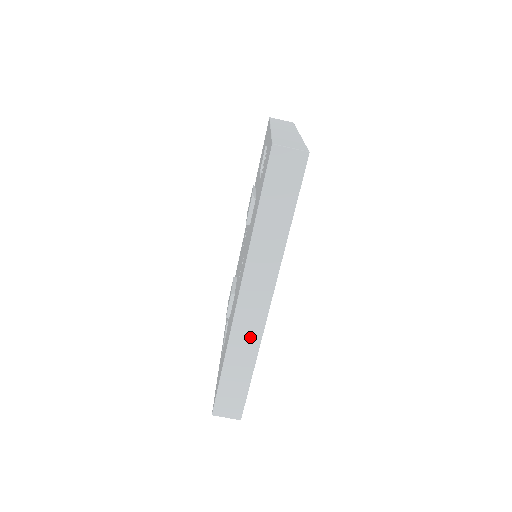
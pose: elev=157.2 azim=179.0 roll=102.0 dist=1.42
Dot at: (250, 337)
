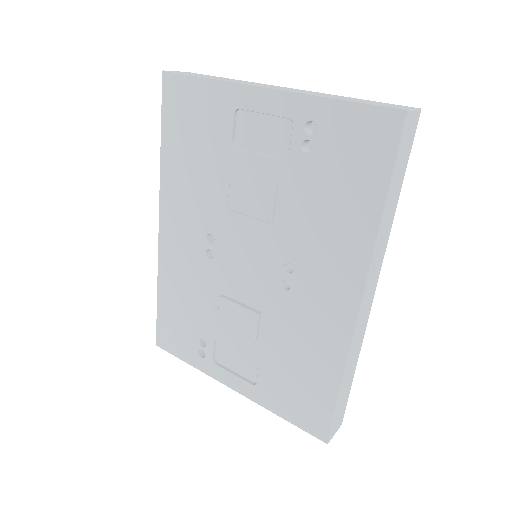
Dot at: (360, 339)
